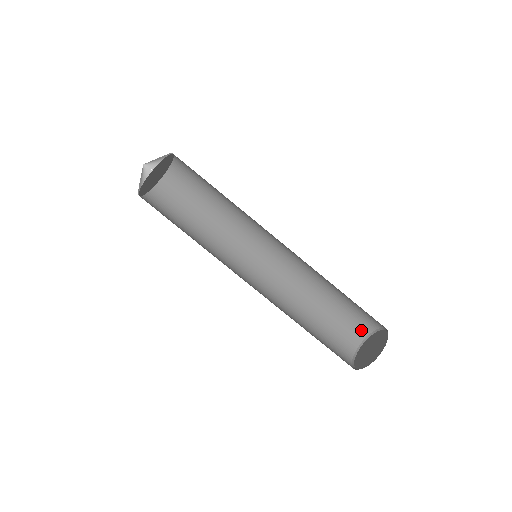
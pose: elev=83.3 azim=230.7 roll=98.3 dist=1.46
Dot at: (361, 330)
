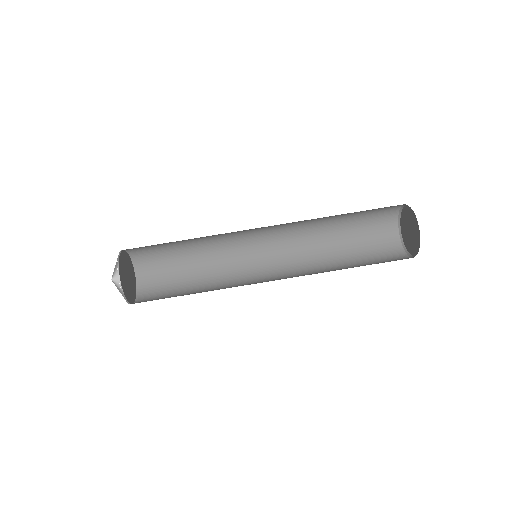
Dot at: (390, 212)
